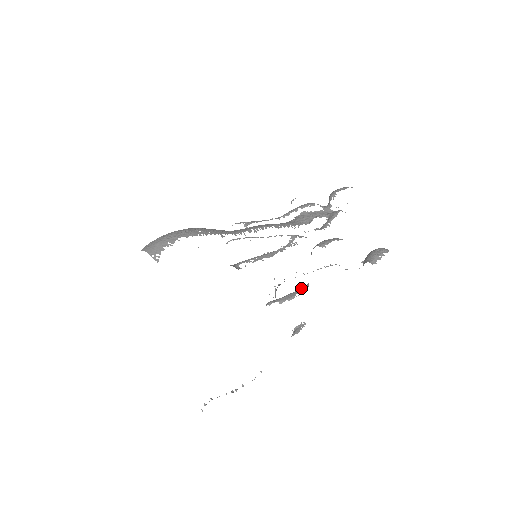
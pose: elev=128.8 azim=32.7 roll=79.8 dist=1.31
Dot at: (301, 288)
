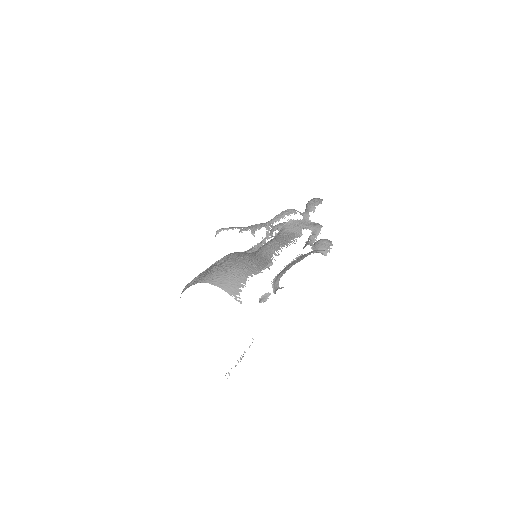
Dot at: occluded
